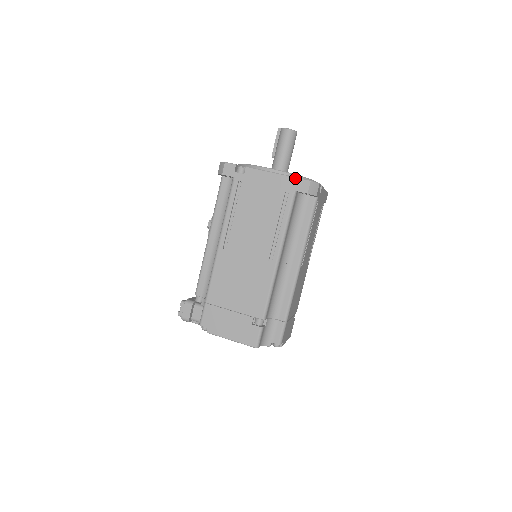
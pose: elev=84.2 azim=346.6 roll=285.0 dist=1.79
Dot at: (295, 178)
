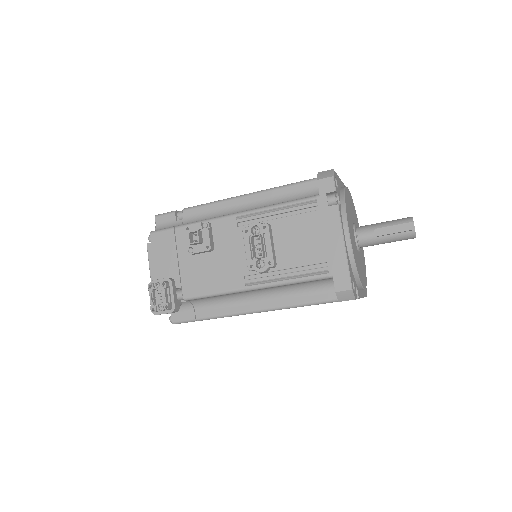
Dot at: occluded
